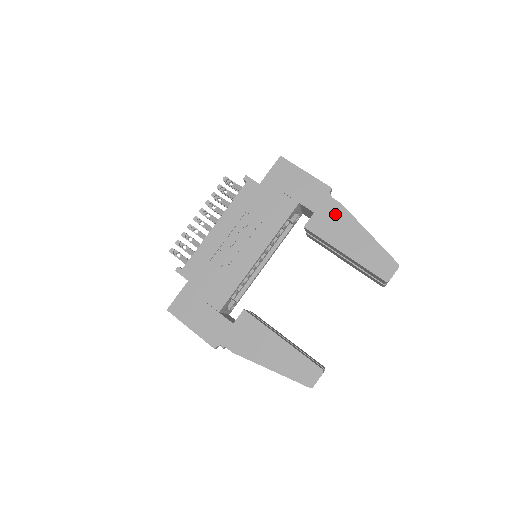
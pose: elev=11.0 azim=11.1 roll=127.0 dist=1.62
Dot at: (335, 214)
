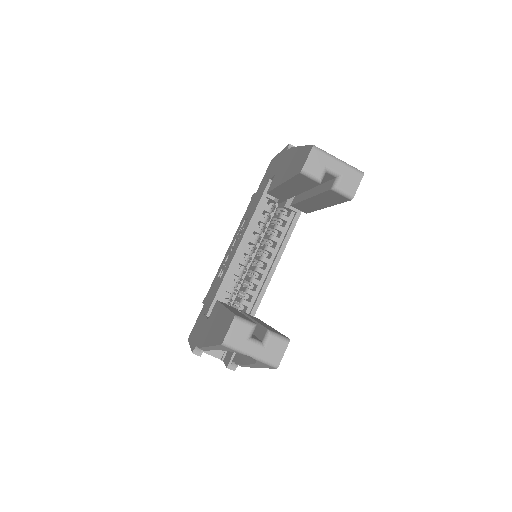
Dot at: (285, 160)
